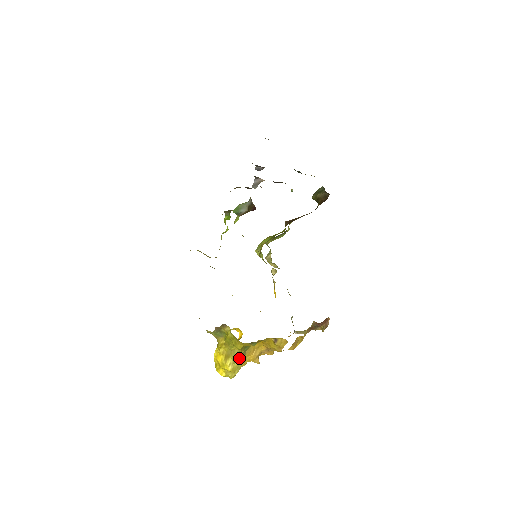
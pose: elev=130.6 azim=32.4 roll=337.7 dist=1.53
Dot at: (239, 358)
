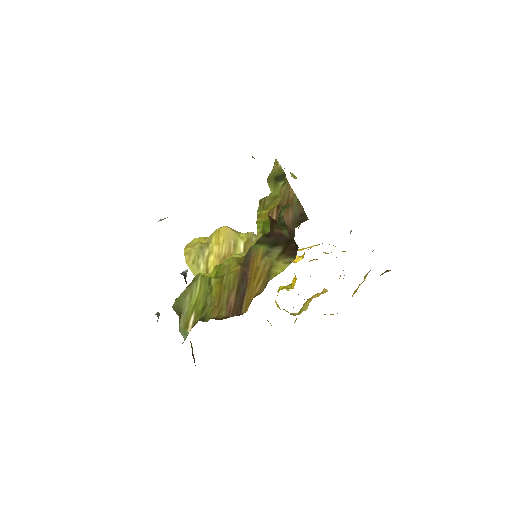
Dot at: (299, 313)
